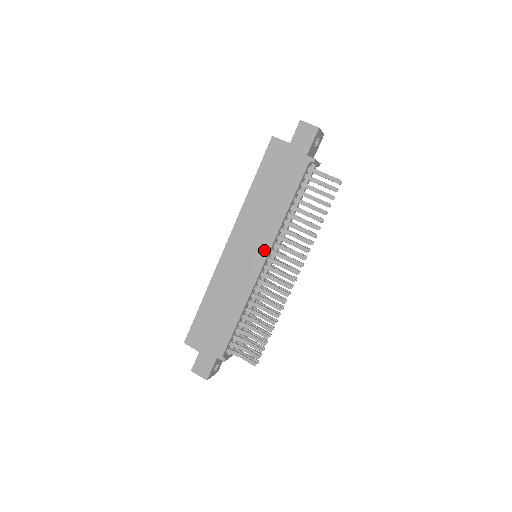
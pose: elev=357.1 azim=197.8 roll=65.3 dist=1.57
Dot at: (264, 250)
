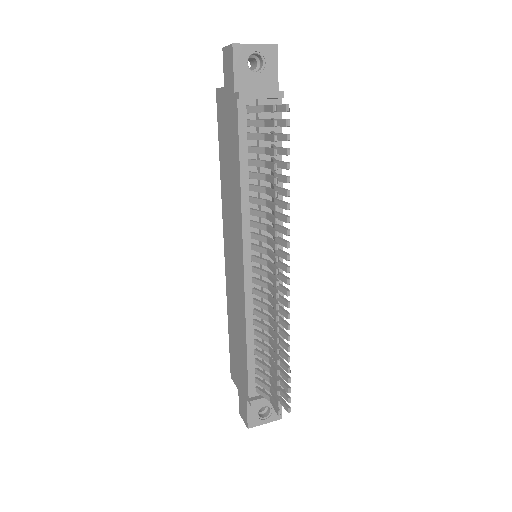
Dot at: (240, 246)
